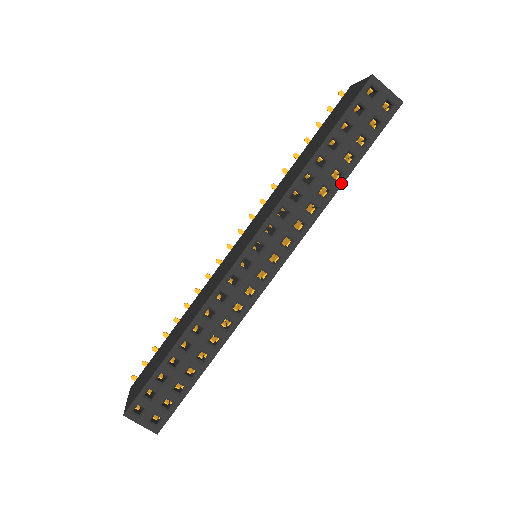
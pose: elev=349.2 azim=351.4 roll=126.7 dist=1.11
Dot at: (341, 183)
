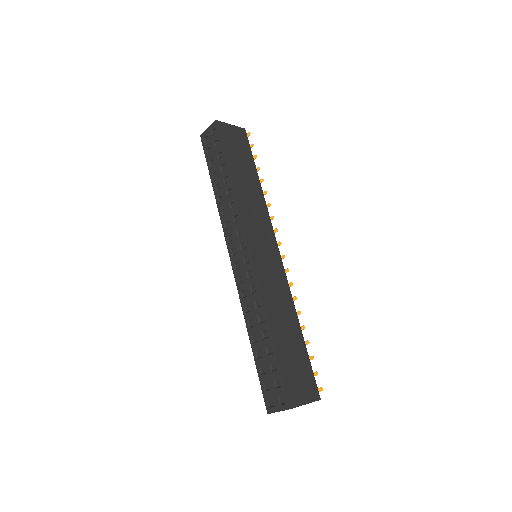
Dot at: (230, 179)
